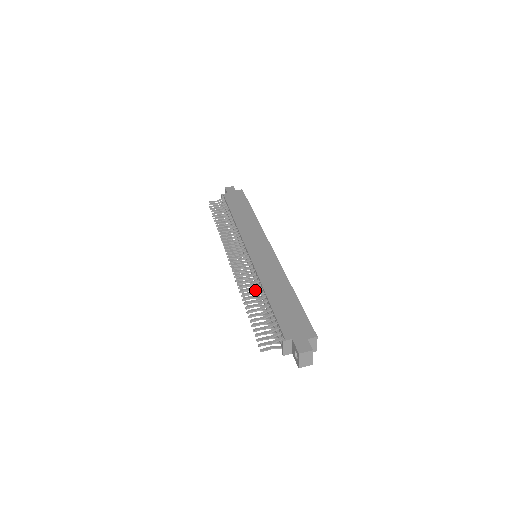
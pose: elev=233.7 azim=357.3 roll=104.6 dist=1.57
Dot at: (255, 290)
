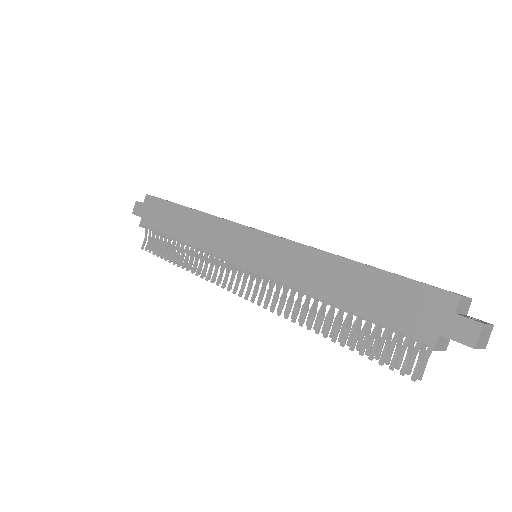
Dot at: (313, 308)
